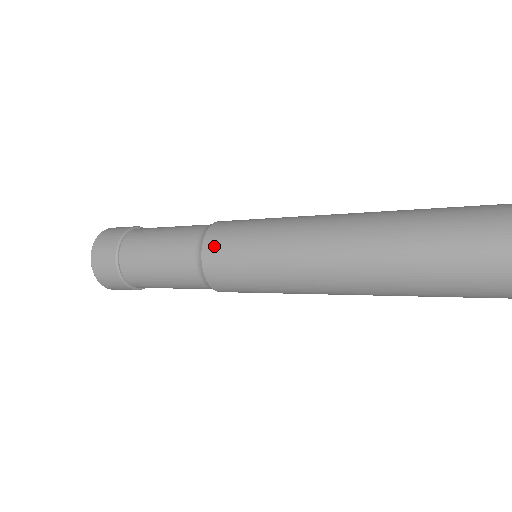
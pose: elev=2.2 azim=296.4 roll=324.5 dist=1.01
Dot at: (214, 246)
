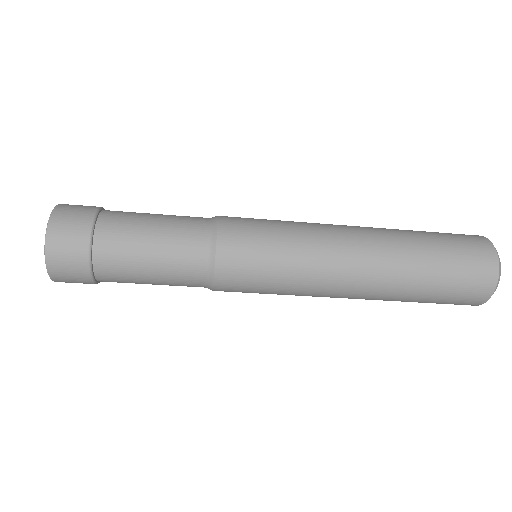
Dot at: (232, 232)
